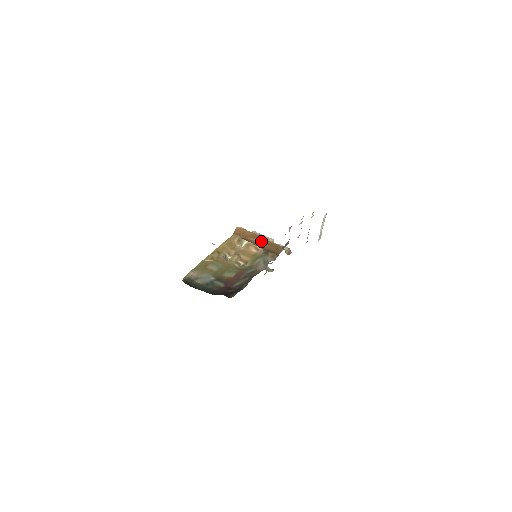
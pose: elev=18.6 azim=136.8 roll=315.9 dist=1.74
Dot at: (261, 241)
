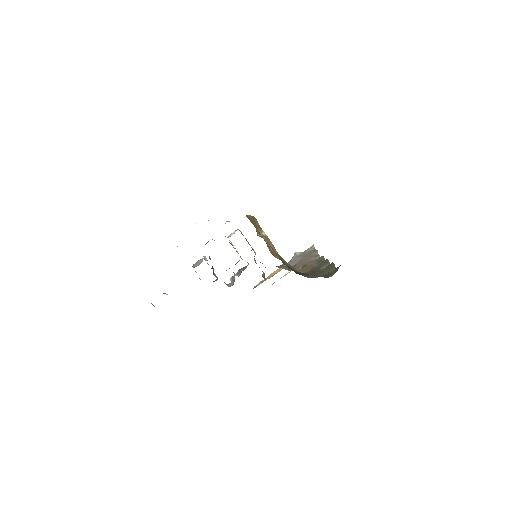
Dot at: occluded
